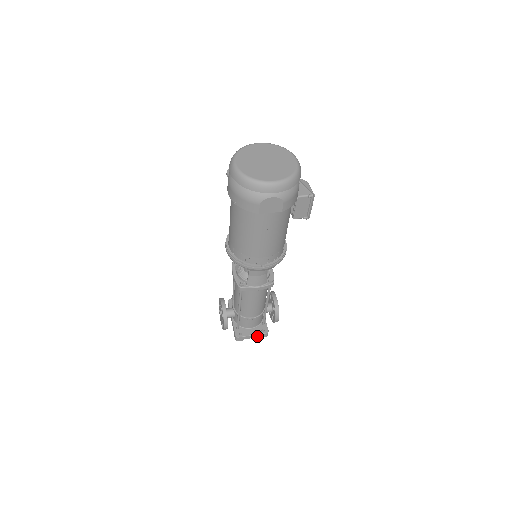
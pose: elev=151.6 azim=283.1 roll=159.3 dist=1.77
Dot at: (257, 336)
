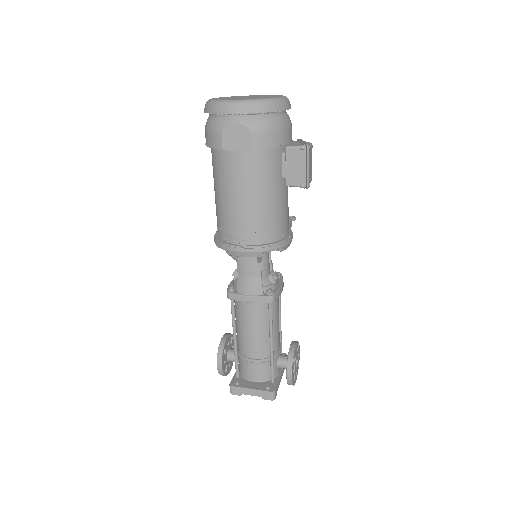
Dot at: (258, 394)
